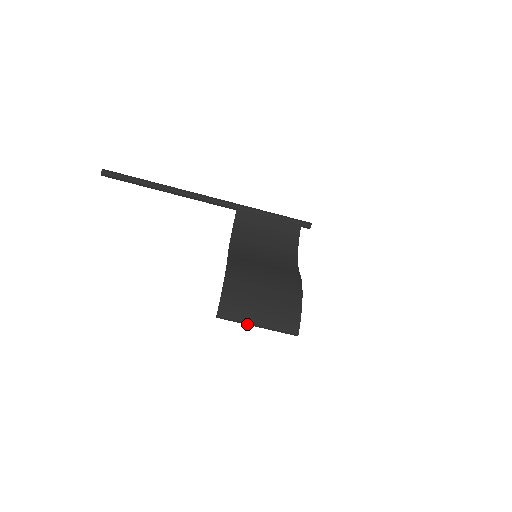
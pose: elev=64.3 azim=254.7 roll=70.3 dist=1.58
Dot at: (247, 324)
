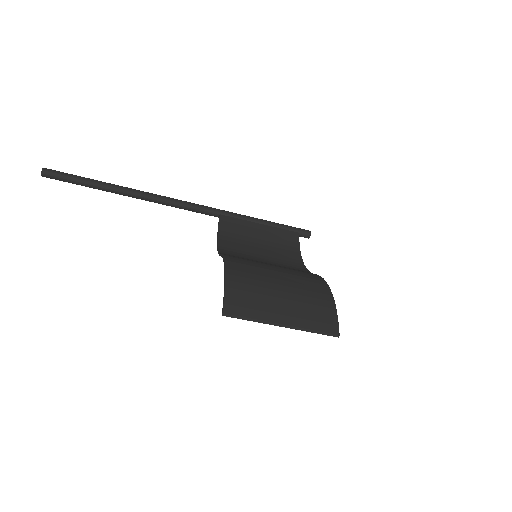
Dot at: (267, 323)
